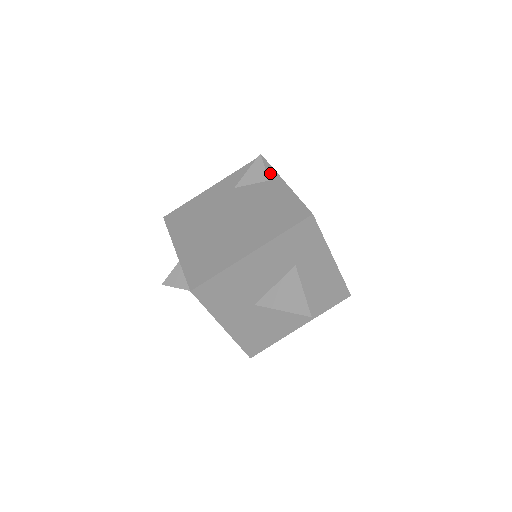
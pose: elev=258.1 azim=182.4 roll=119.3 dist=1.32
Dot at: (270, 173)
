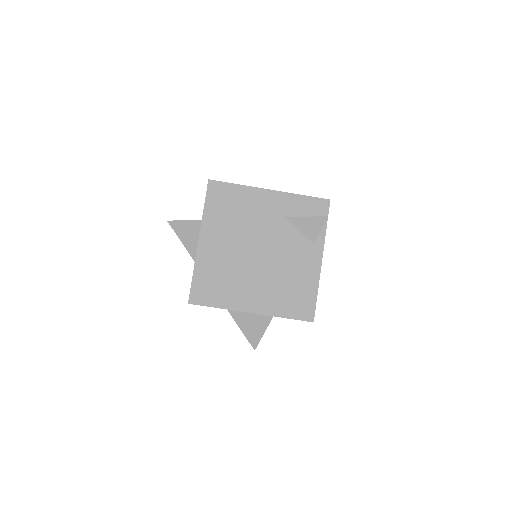
Dot at: (320, 235)
